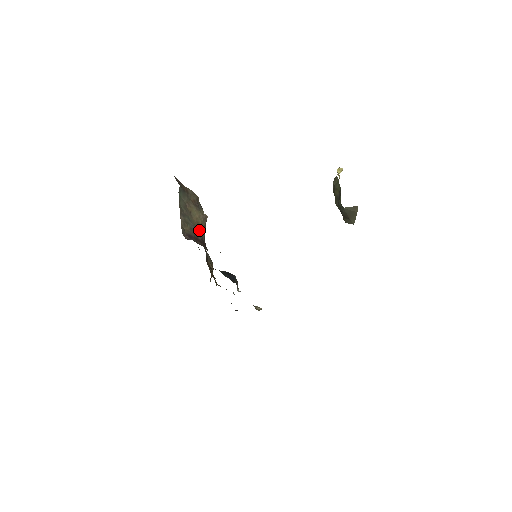
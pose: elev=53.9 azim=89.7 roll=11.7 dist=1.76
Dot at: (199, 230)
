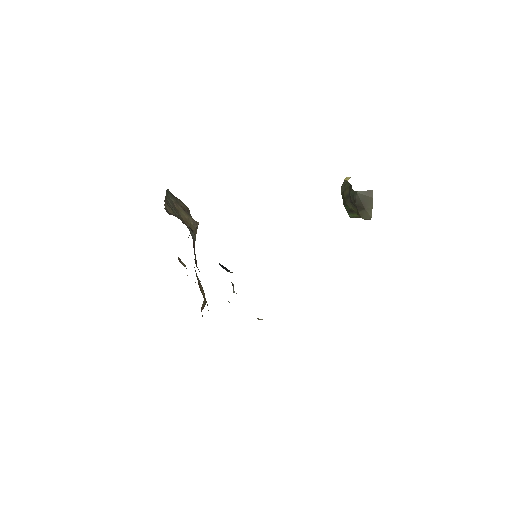
Dot at: (187, 226)
